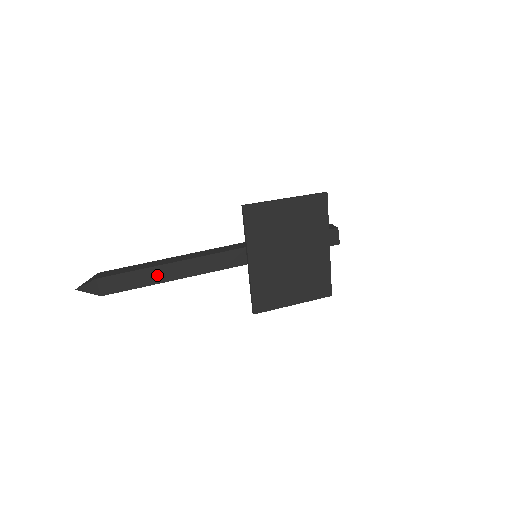
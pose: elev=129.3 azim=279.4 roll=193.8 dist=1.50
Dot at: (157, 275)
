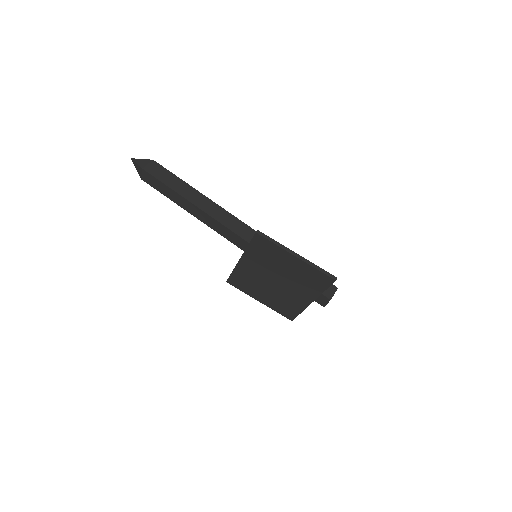
Dot at: (182, 202)
